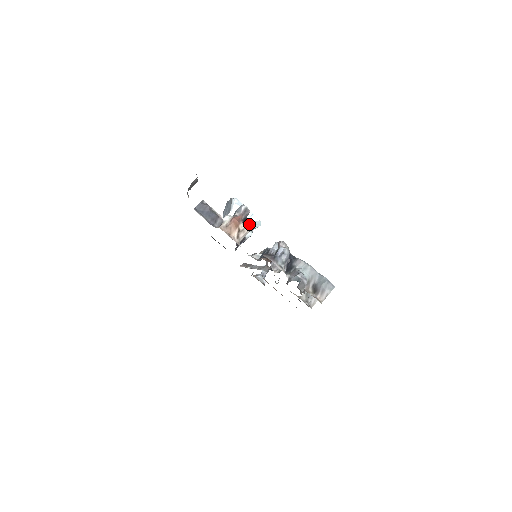
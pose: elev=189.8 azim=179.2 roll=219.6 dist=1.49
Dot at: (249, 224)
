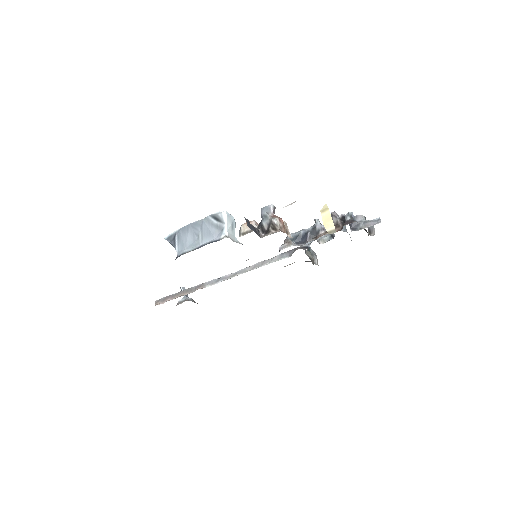
Dot at: occluded
